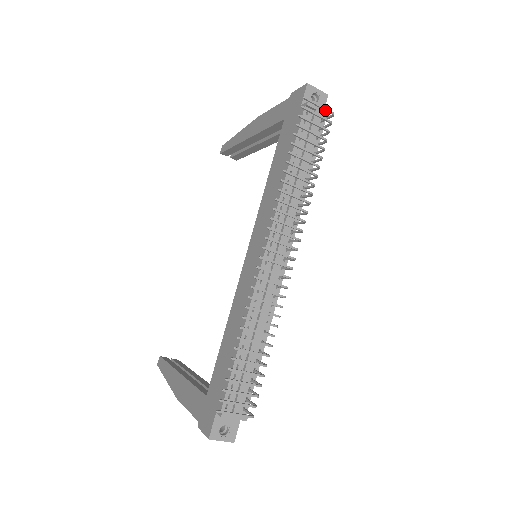
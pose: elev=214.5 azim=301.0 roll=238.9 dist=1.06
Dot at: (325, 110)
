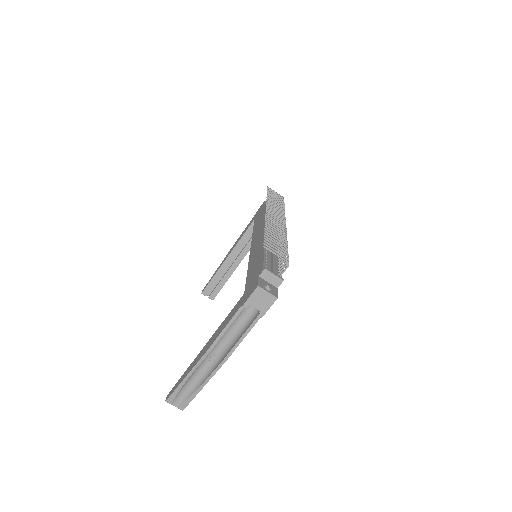
Dot at: (279, 195)
